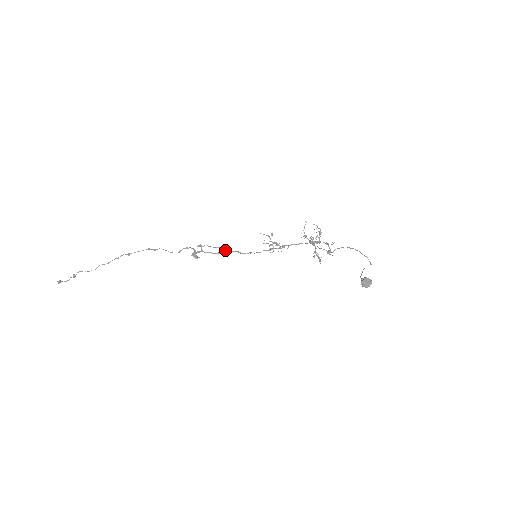
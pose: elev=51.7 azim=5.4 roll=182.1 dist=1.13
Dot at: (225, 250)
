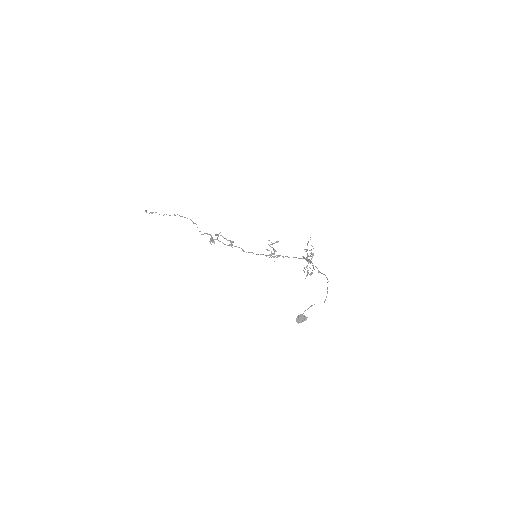
Dot at: (232, 245)
